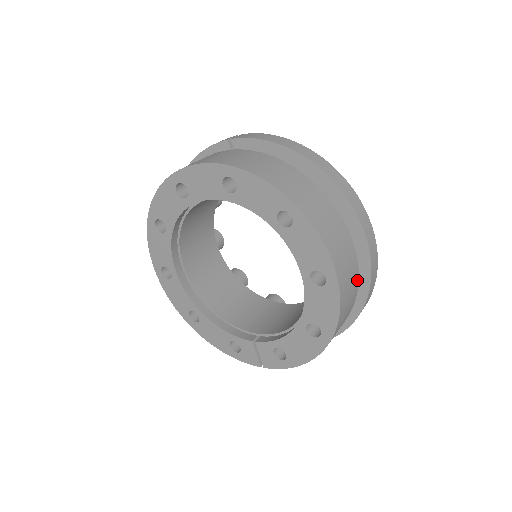
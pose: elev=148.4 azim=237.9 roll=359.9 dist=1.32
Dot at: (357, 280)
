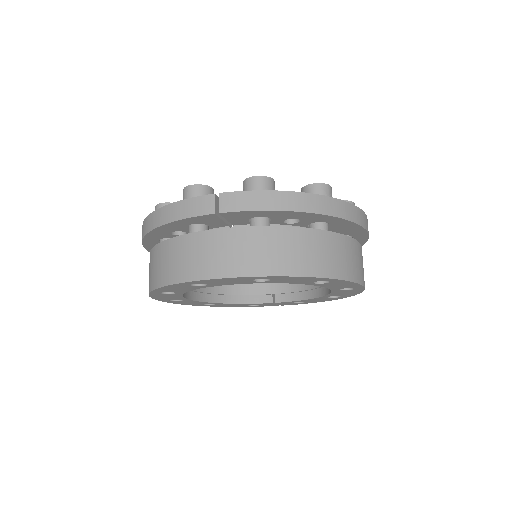
Dot at: occluded
